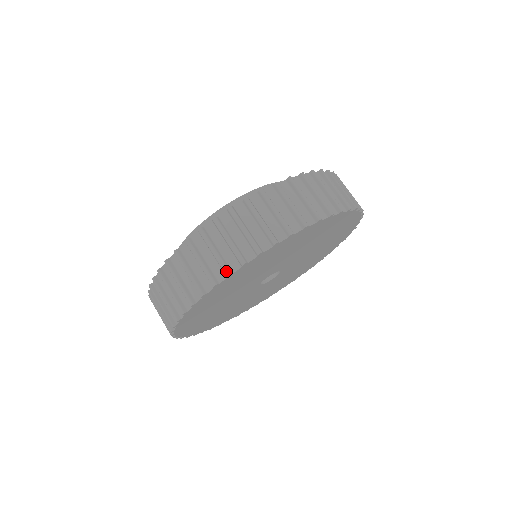
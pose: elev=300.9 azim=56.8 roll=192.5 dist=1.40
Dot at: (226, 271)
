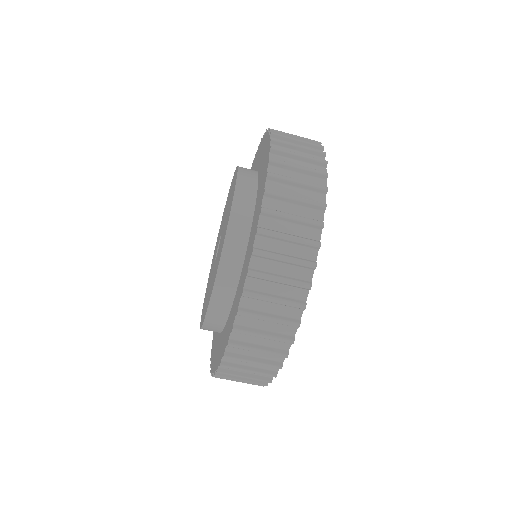
Dot at: (315, 244)
